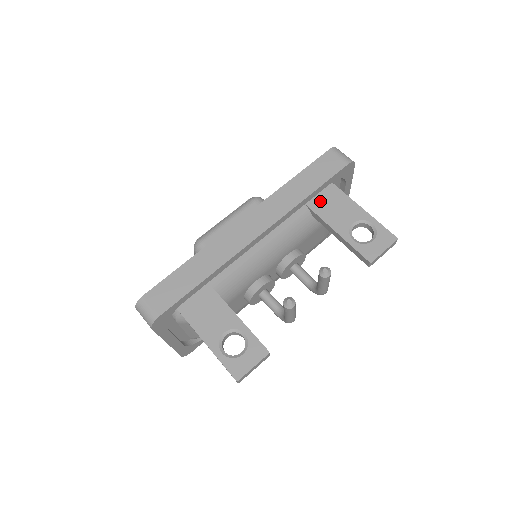
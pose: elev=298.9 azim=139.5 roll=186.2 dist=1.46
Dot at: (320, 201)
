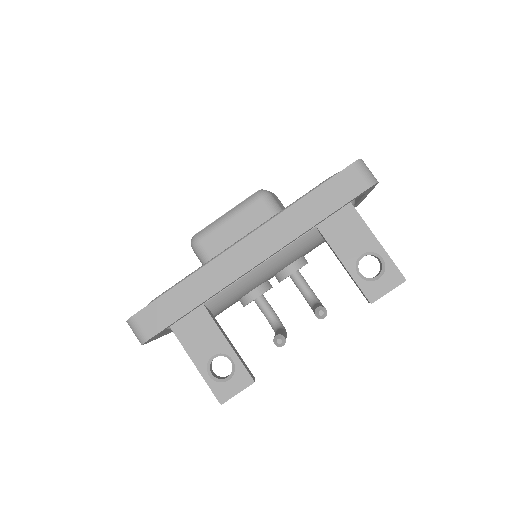
Dot at: (331, 221)
